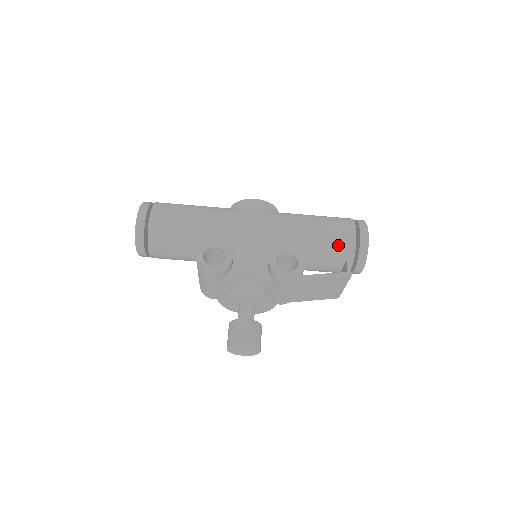
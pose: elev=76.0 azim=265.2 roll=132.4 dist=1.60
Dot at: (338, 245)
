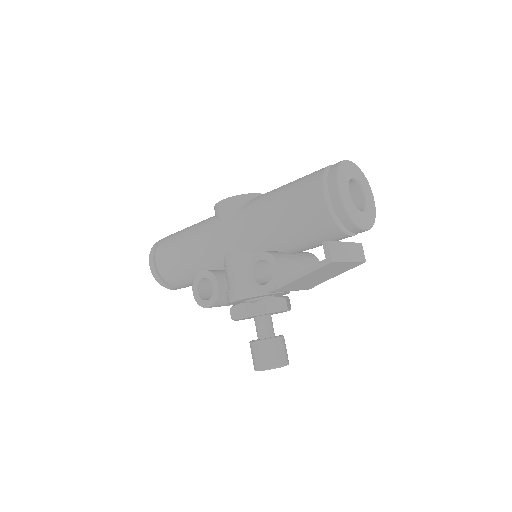
Dot at: (311, 222)
